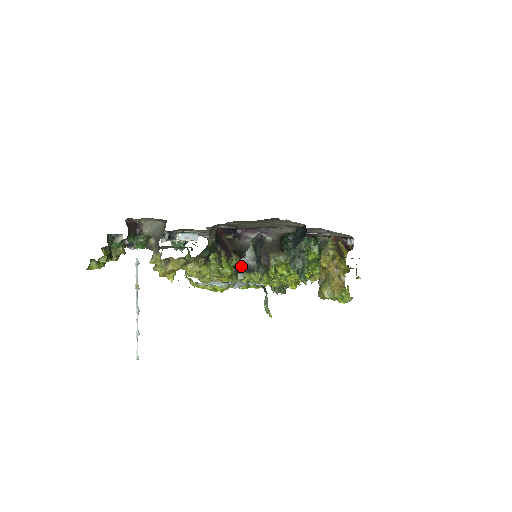
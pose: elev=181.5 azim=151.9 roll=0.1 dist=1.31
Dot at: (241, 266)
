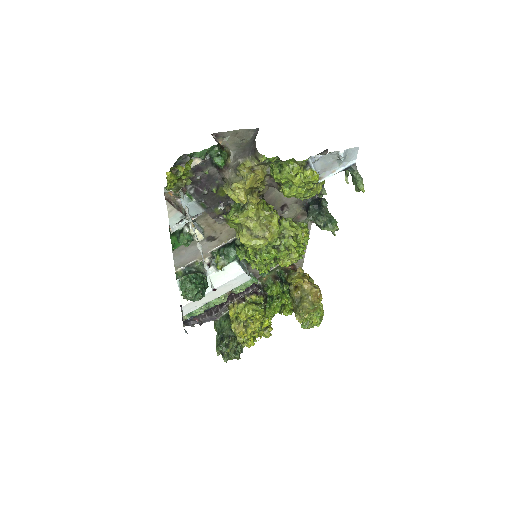
Dot at: occluded
